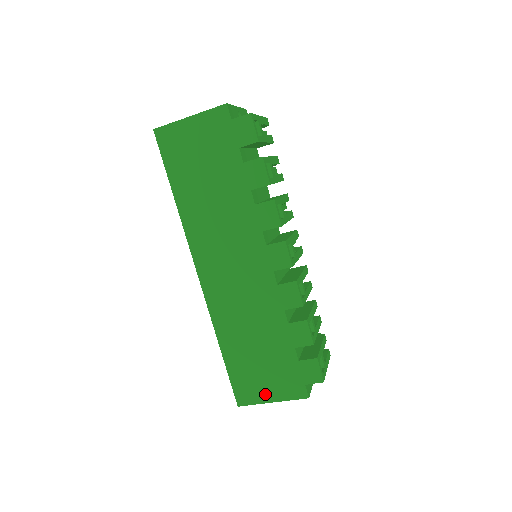
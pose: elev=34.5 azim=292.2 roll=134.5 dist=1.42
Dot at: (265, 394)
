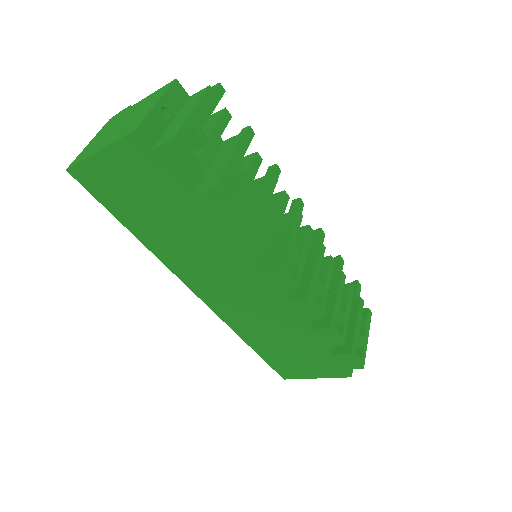
Dot at: (307, 373)
